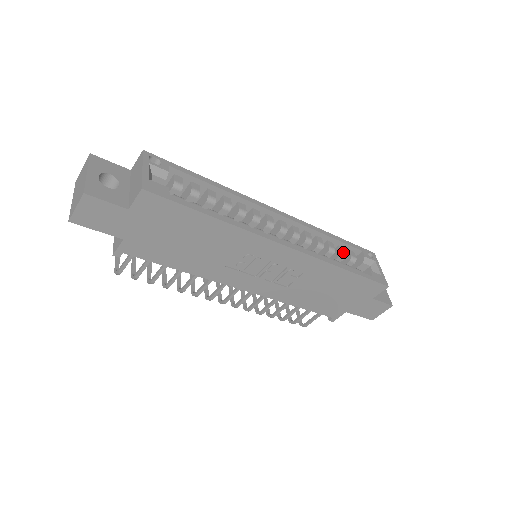
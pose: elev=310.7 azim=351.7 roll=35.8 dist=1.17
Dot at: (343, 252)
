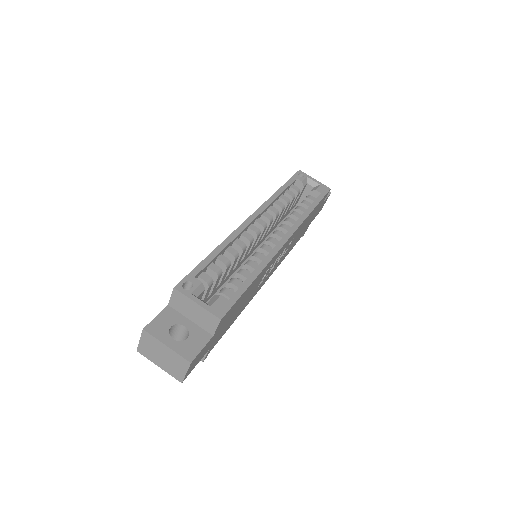
Dot at: (292, 194)
